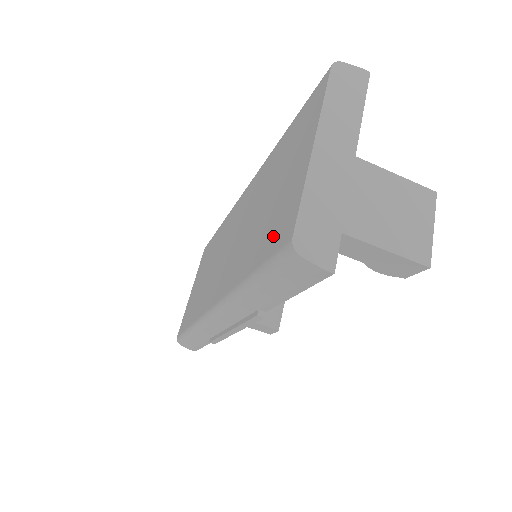
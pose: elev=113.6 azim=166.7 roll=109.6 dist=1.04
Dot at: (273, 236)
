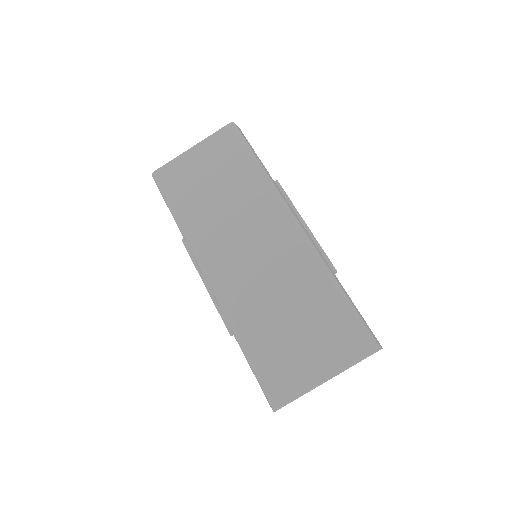
Dot at: (274, 372)
